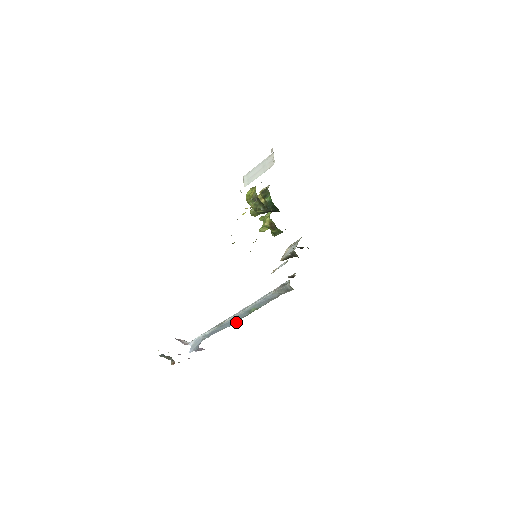
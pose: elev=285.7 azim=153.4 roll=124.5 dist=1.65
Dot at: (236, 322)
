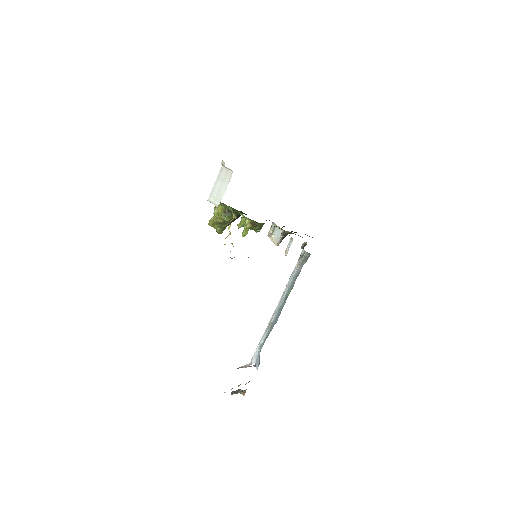
Dot at: (279, 315)
